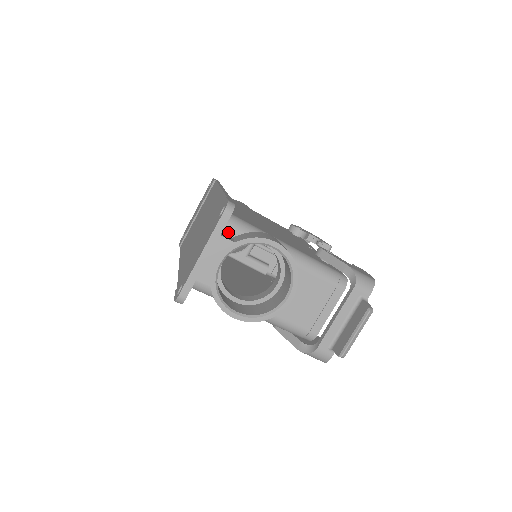
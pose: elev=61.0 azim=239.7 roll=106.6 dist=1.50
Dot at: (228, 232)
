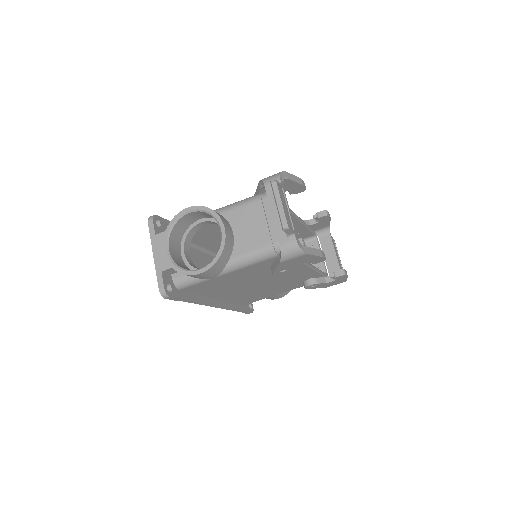
Dot at: occluded
